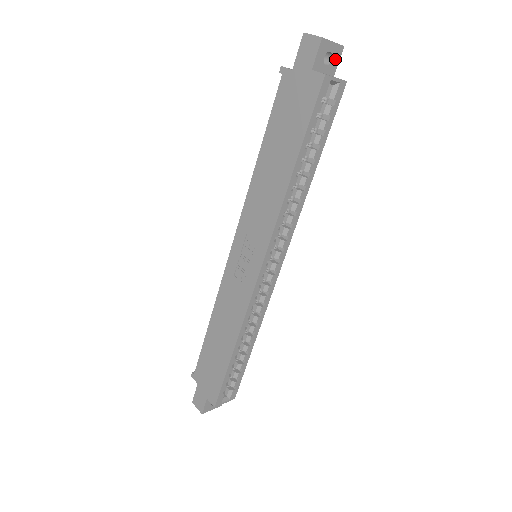
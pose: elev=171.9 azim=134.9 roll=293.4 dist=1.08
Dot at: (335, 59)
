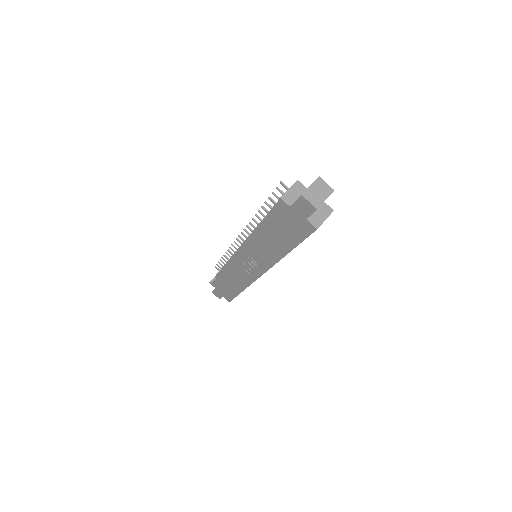
Dot at: occluded
